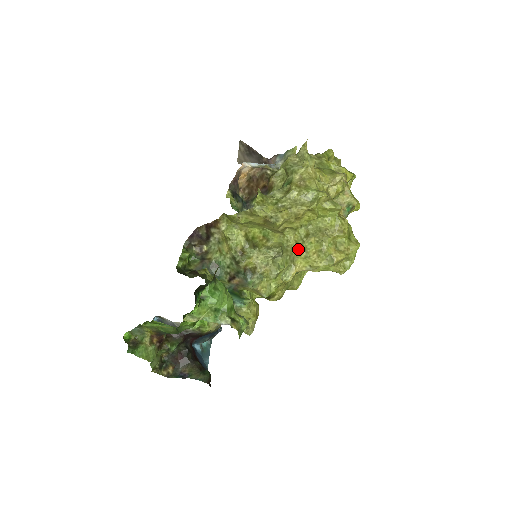
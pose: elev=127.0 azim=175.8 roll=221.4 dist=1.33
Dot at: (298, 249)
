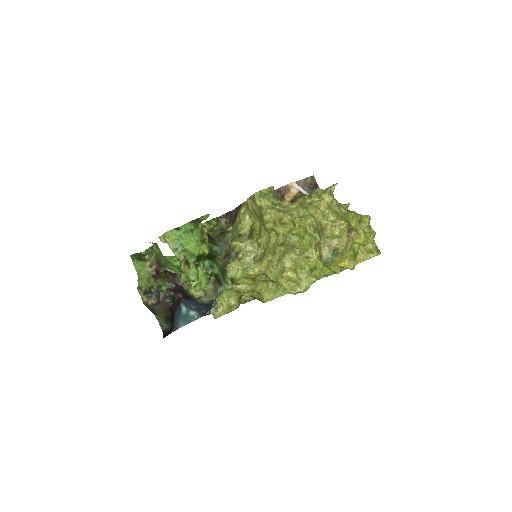
Dot at: (270, 252)
